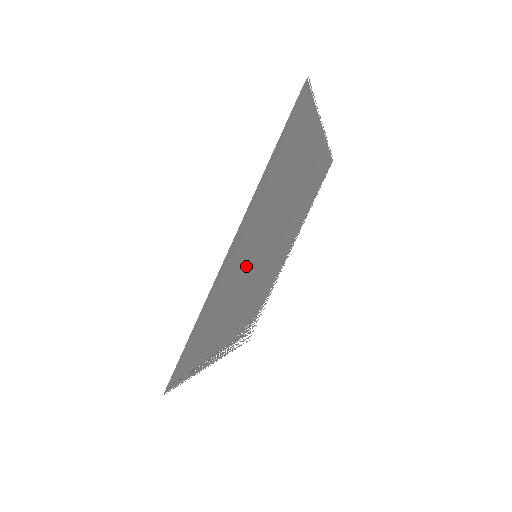
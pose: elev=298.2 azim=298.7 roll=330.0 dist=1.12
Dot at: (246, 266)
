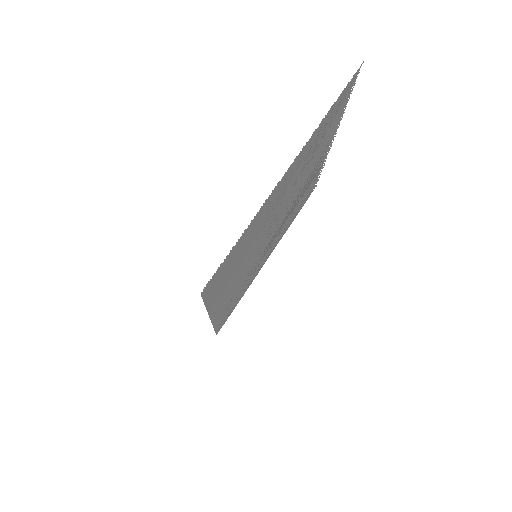
Dot at: (247, 271)
